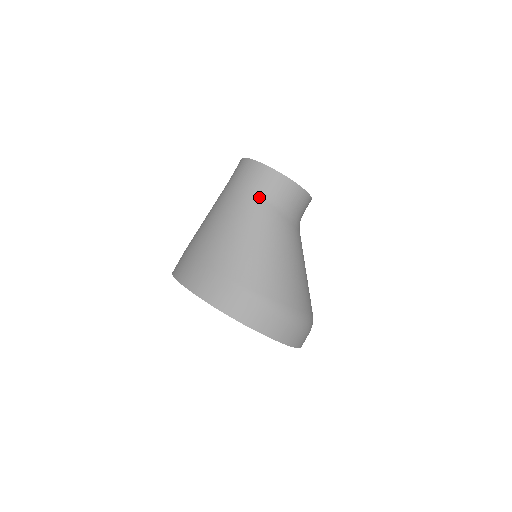
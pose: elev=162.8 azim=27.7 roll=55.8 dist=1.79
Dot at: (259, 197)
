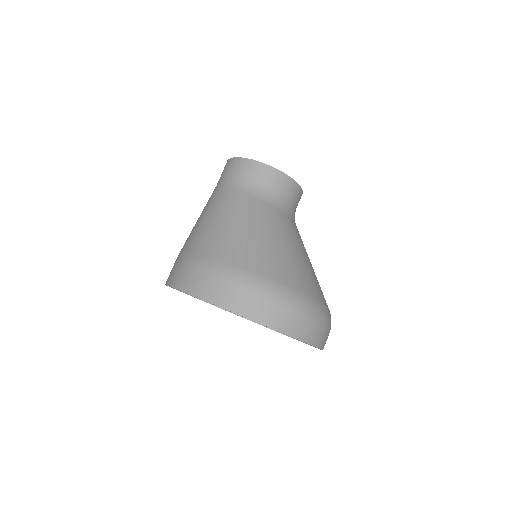
Dot at: (219, 185)
